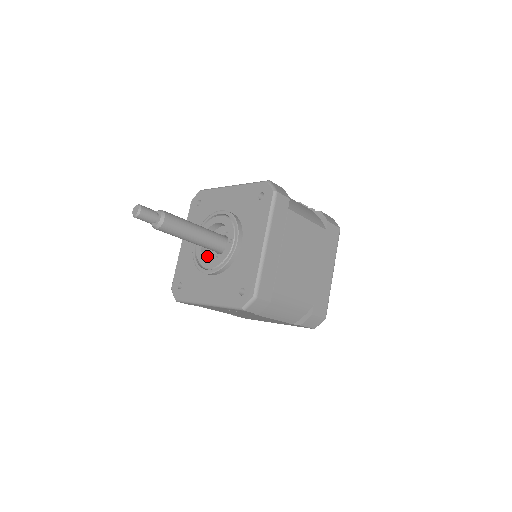
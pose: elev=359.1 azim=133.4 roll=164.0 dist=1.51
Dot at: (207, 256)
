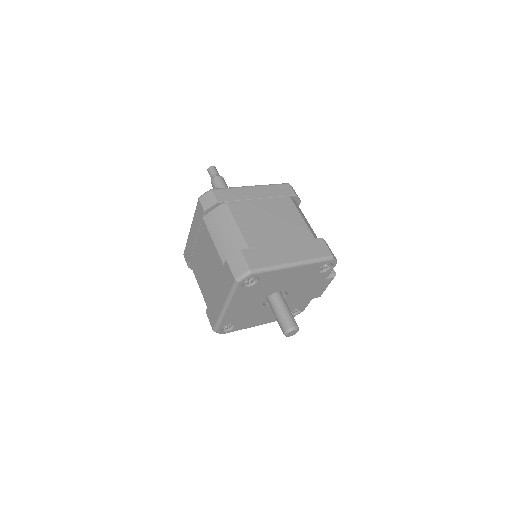
Dot at: occluded
